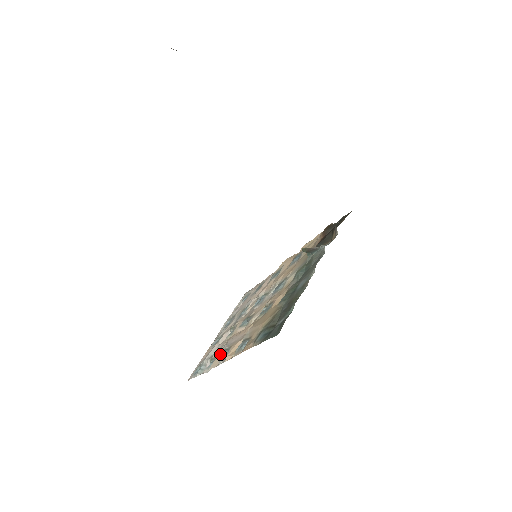
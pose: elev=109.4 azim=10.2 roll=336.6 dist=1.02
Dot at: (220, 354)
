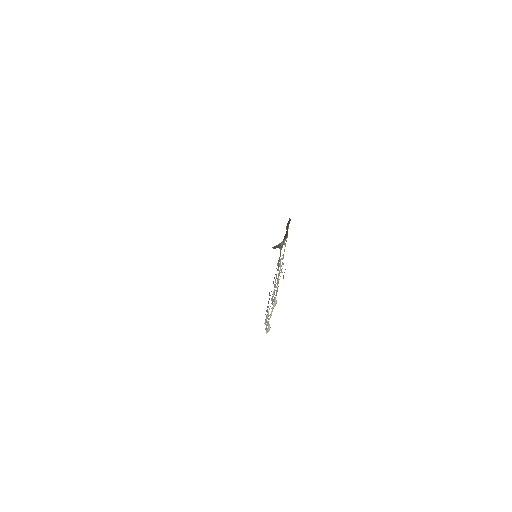
Dot at: (268, 319)
